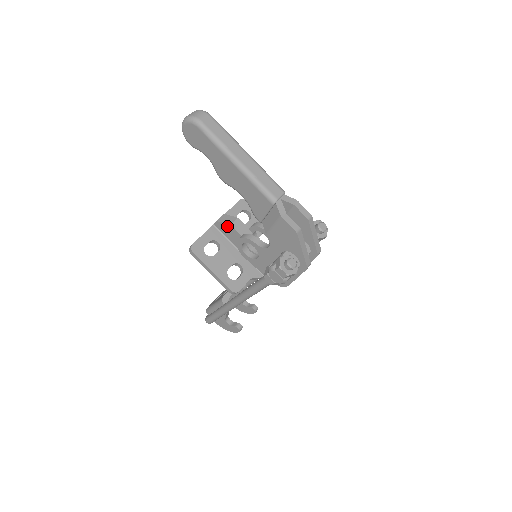
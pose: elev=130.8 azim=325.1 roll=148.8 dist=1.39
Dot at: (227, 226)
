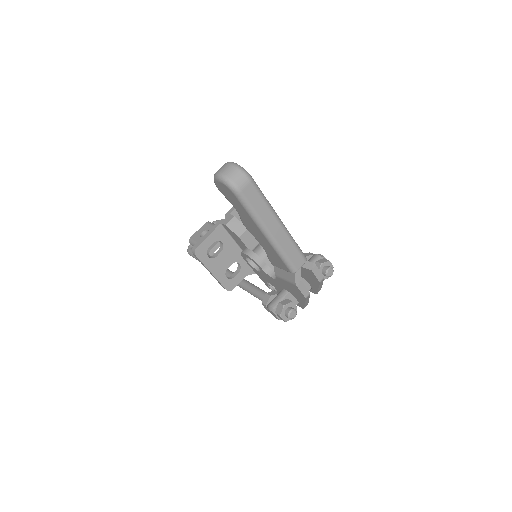
Dot at: (235, 235)
